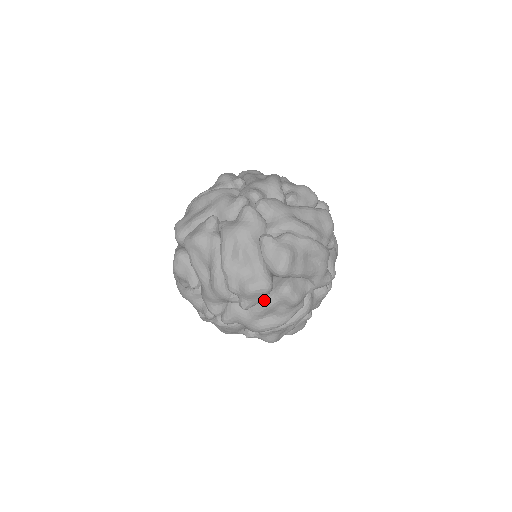
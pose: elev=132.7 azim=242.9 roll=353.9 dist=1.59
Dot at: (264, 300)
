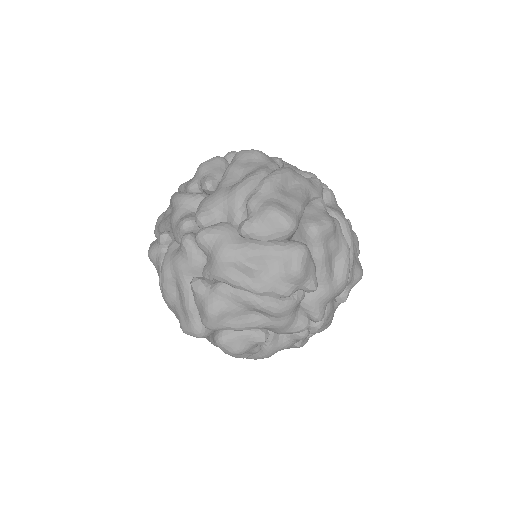
Dot at: (269, 240)
